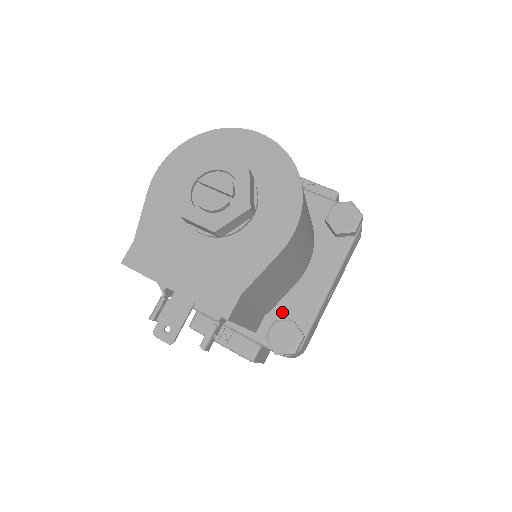
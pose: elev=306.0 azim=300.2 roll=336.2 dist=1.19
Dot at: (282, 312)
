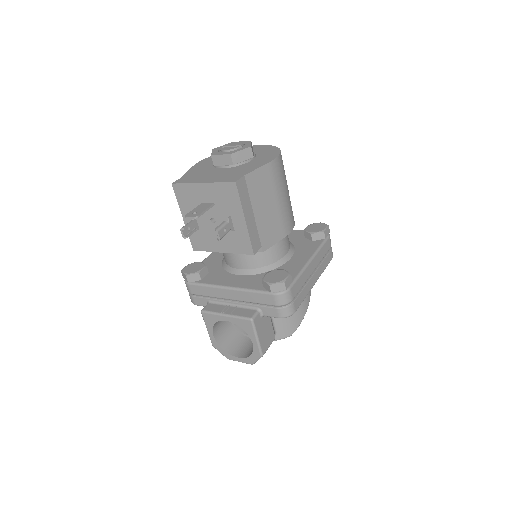
Dot at: occluded
